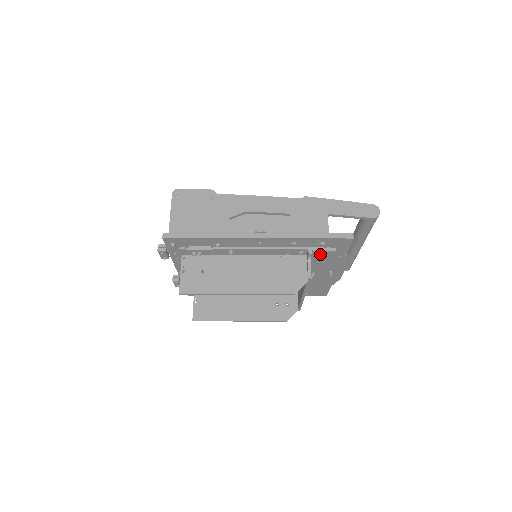
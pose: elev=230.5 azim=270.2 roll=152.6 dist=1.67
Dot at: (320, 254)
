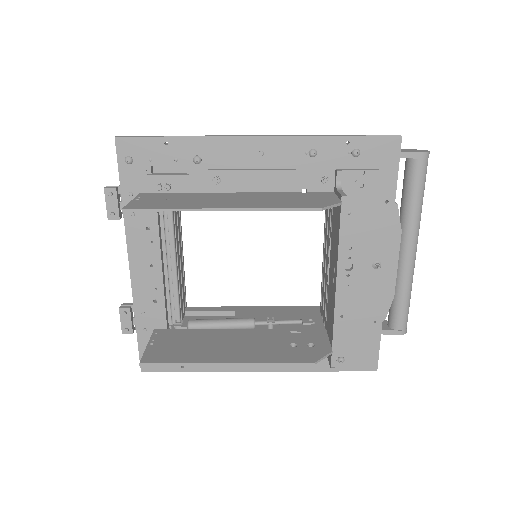
Dot at: (355, 185)
